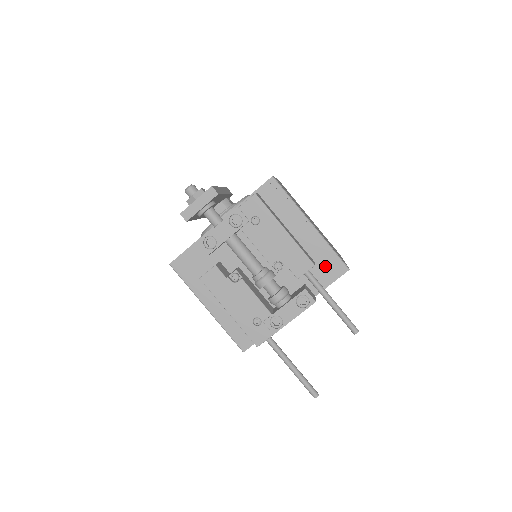
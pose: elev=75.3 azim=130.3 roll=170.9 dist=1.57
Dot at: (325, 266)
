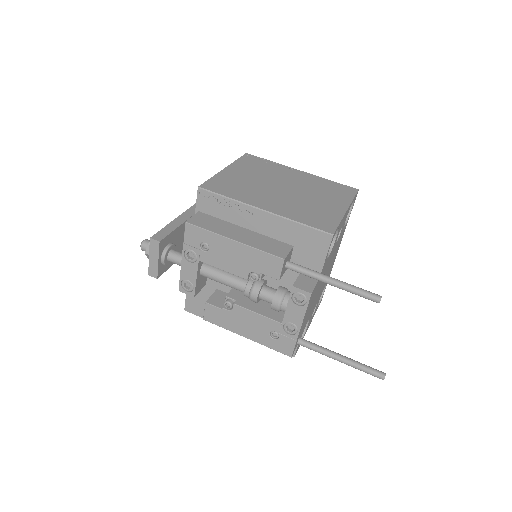
Dot at: (306, 245)
